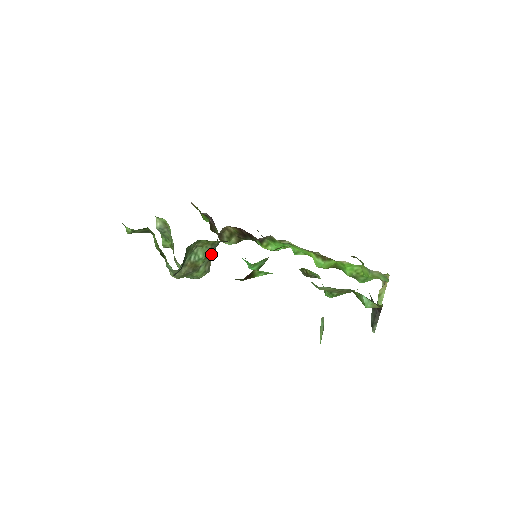
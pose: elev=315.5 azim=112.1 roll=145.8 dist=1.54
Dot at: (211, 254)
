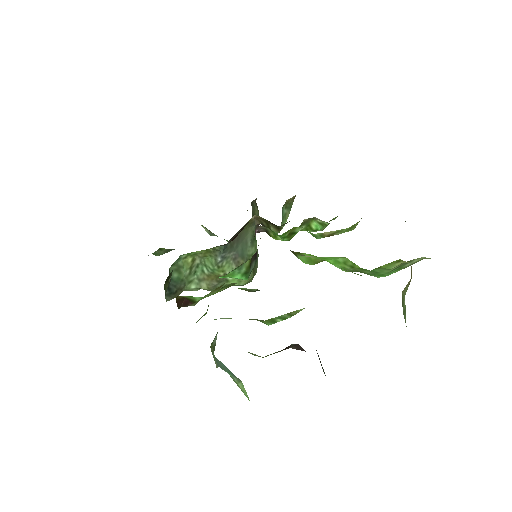
Dot at: (235, 258)
